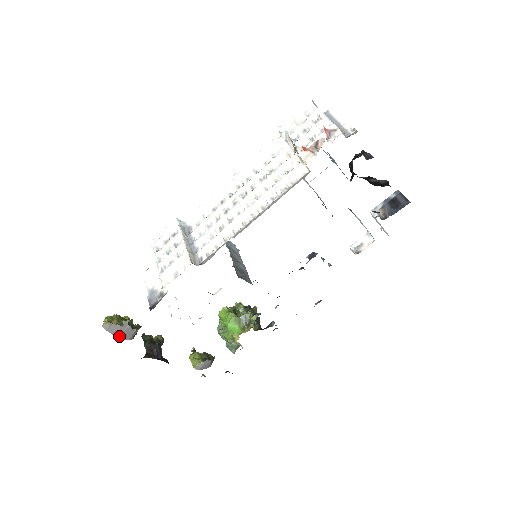
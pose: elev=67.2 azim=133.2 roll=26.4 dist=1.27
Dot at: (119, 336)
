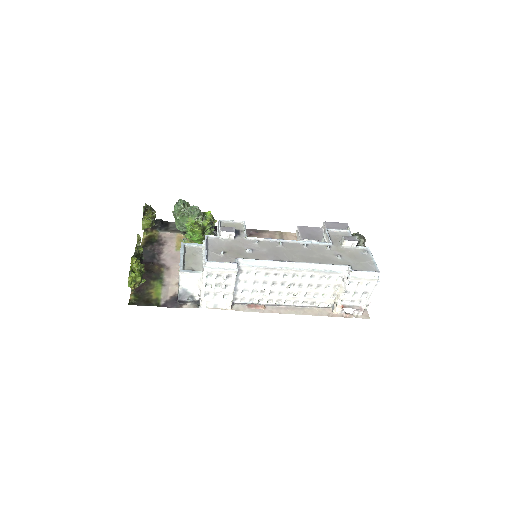
Dot at: occluded
